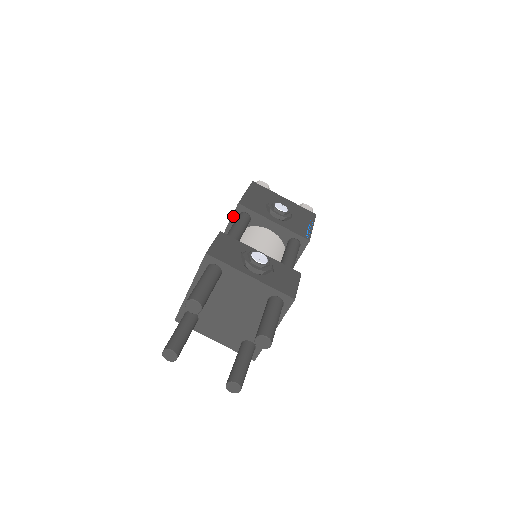
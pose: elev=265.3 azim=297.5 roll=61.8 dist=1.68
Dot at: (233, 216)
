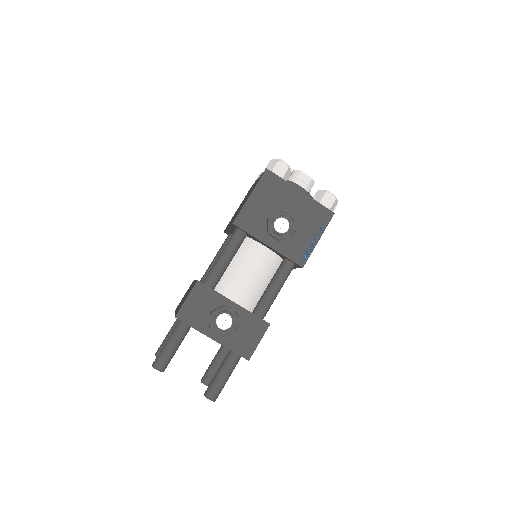
Dot at: (231, 226)
